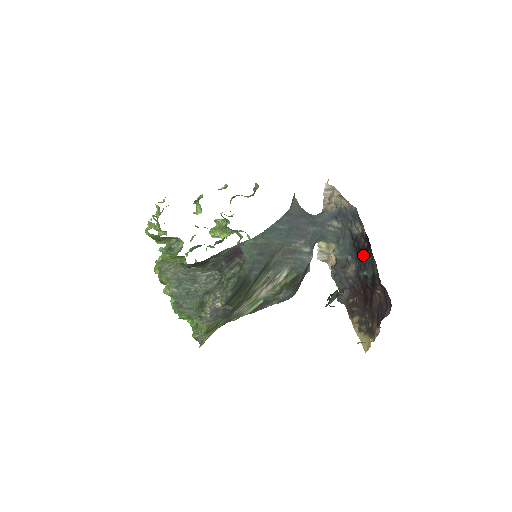
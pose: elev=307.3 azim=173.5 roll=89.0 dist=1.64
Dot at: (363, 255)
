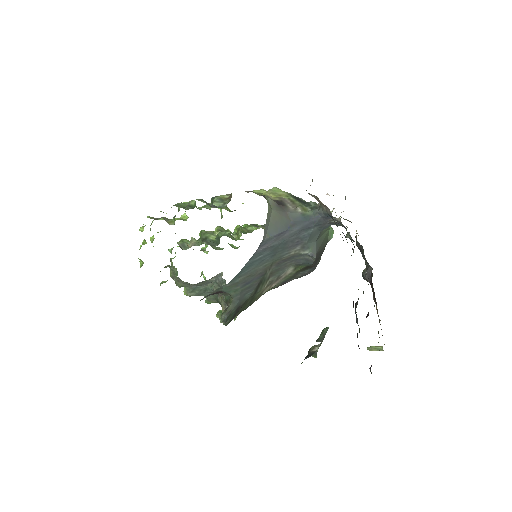
Dot at: occluded
